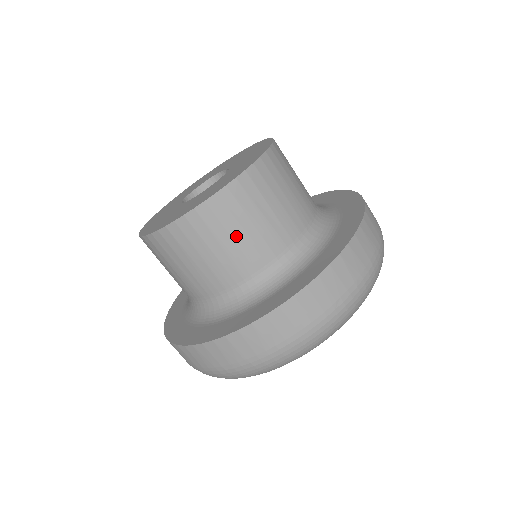
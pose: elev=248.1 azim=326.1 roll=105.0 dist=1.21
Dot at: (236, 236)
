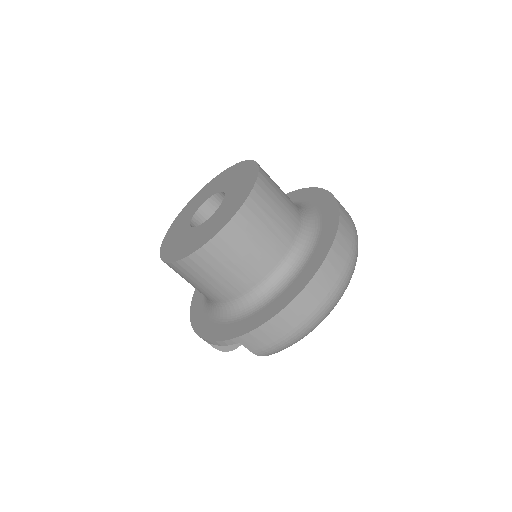
Dot at: (269, 225)
